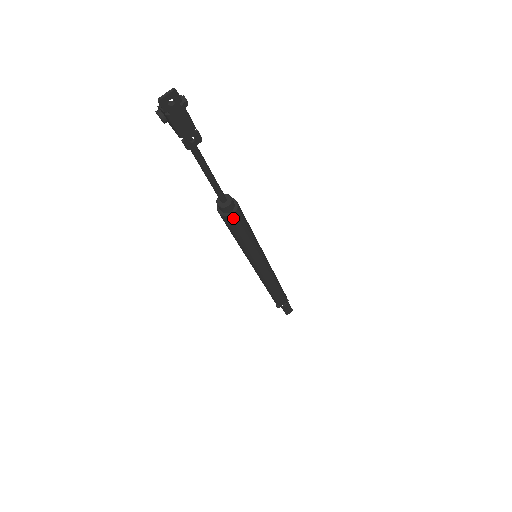
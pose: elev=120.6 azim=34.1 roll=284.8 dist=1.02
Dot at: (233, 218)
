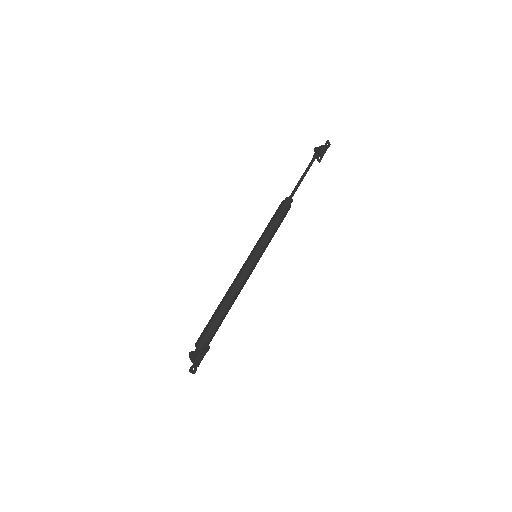
Dot at: (288, 206)
